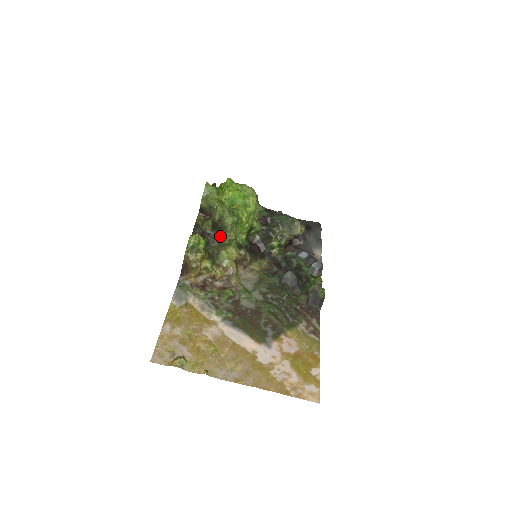
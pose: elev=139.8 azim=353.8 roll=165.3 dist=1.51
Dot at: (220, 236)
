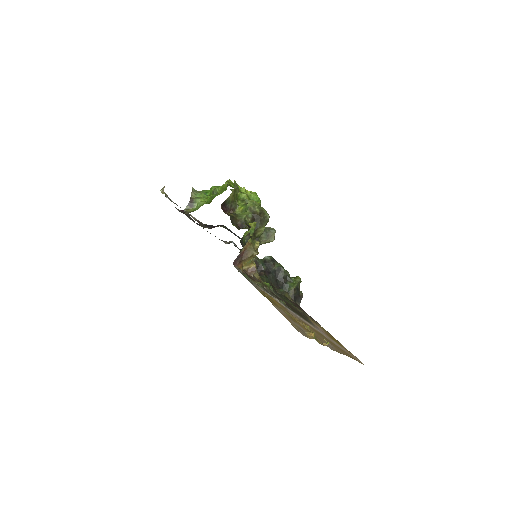
Dot at: (258, 229)
